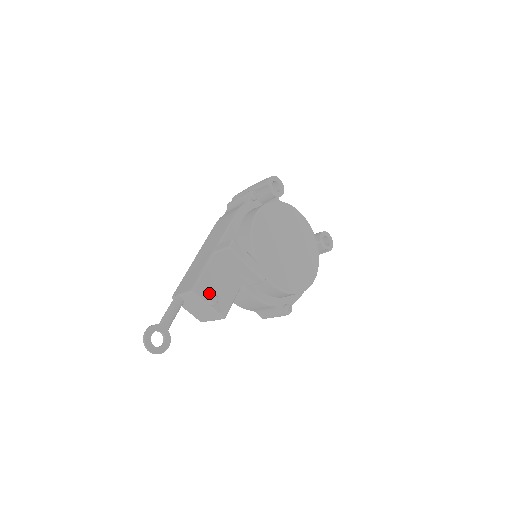
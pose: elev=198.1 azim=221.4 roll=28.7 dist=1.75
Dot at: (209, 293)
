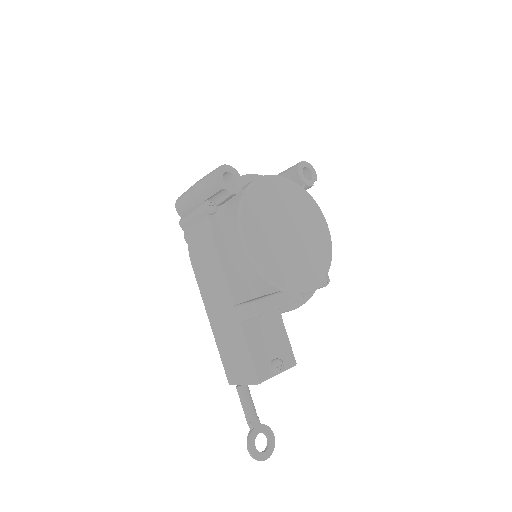
Dot at: (269, 364)
